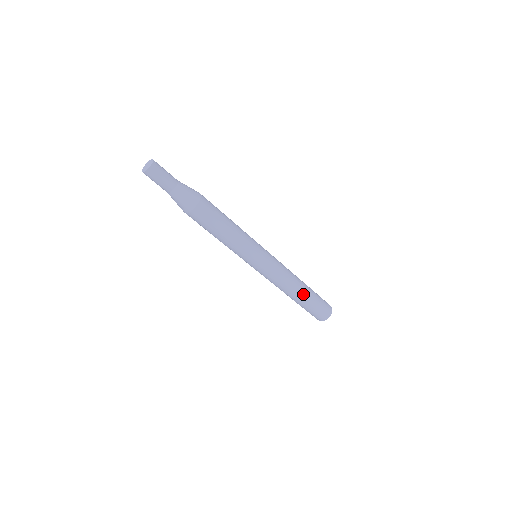
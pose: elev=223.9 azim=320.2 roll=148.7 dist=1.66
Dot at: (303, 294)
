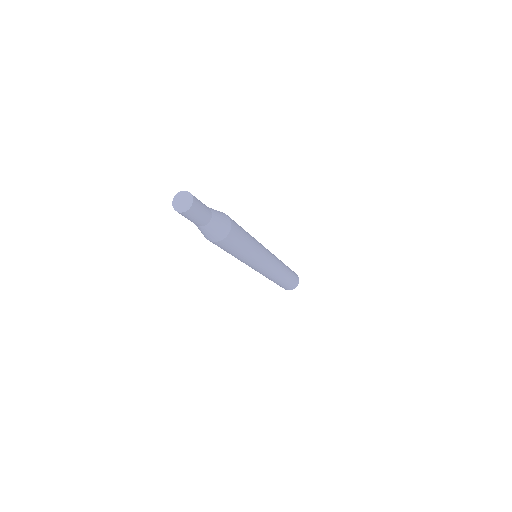
Dot at: (277, 282)
